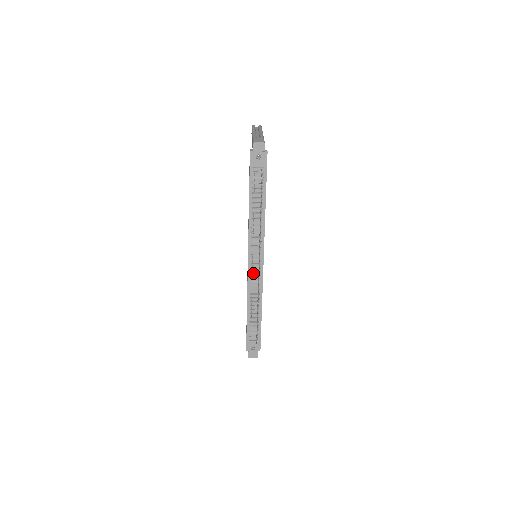
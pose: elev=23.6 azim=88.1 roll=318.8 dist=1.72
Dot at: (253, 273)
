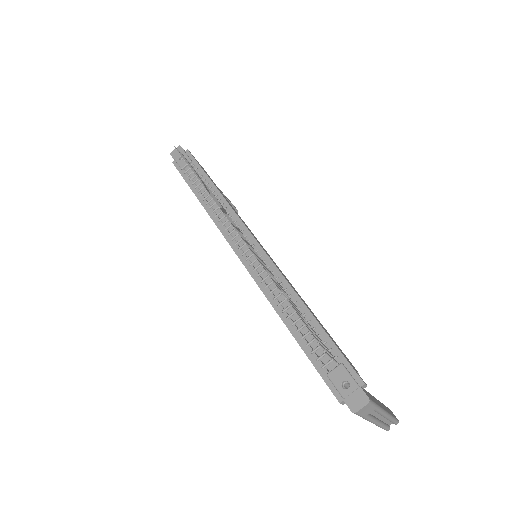
Dot at: (253, 264)
